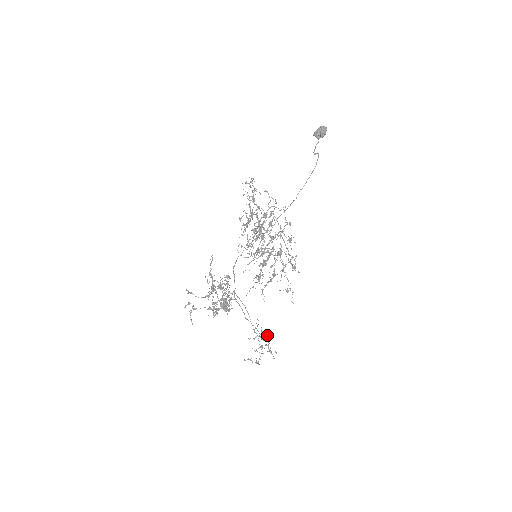
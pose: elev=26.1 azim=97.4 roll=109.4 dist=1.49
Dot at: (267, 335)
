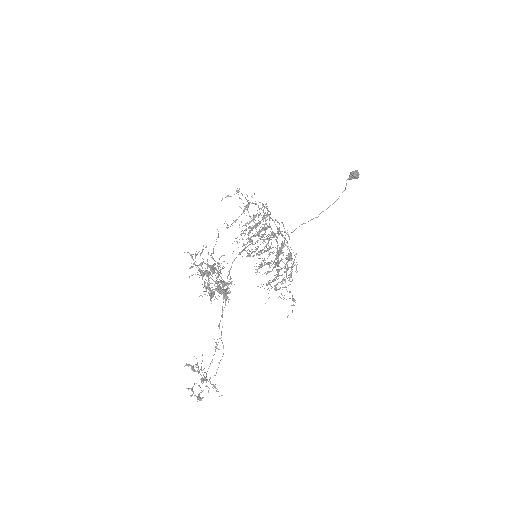
Dot at: occluded
